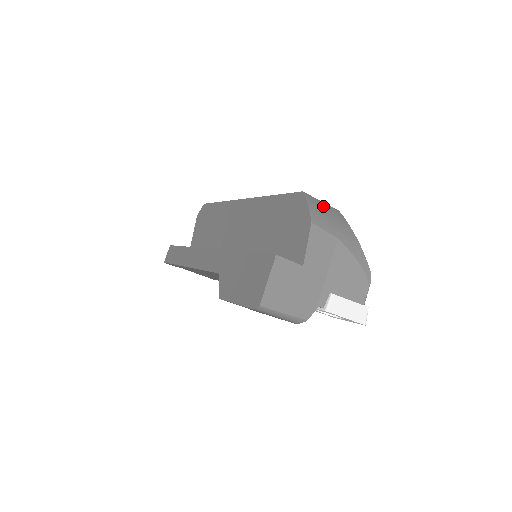
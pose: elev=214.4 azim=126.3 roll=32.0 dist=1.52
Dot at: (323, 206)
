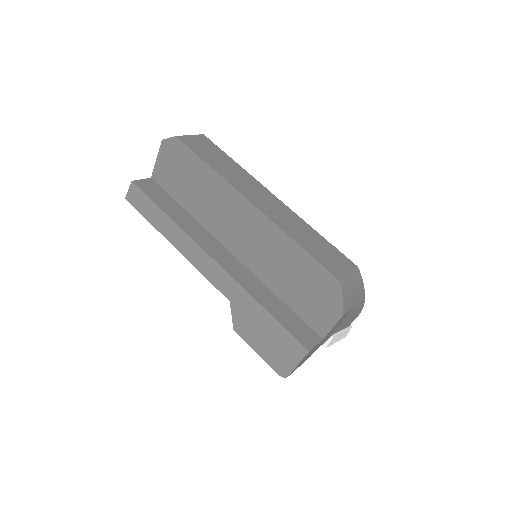
Dot at: (350, 281)
